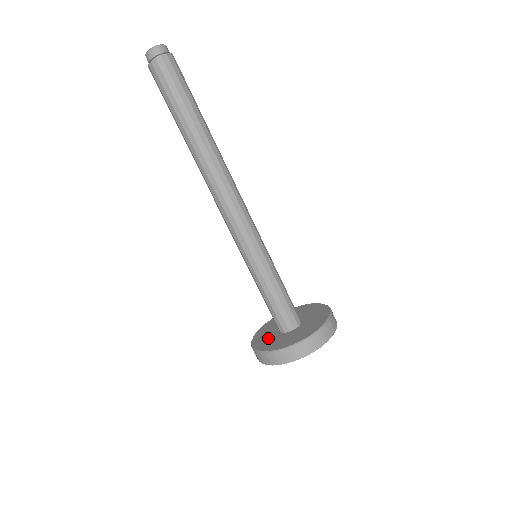
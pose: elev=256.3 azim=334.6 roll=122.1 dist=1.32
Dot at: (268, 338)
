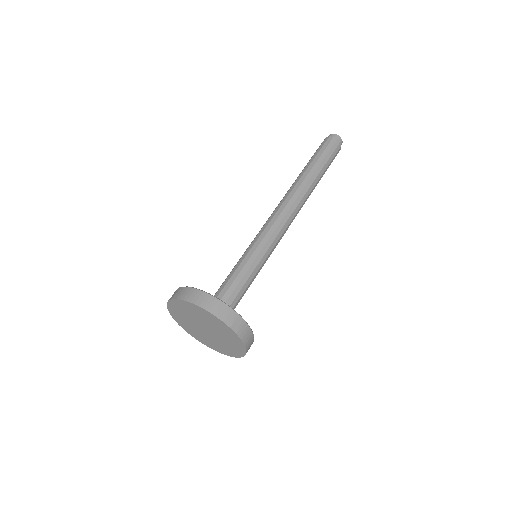
Dot at: occluded
